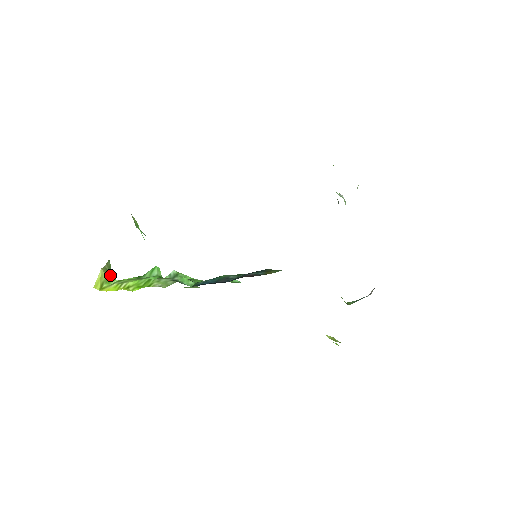
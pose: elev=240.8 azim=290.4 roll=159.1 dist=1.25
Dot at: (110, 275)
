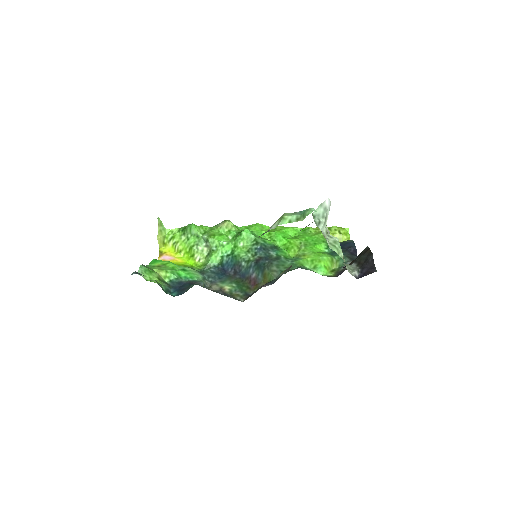
Dot at: (164, 228)
